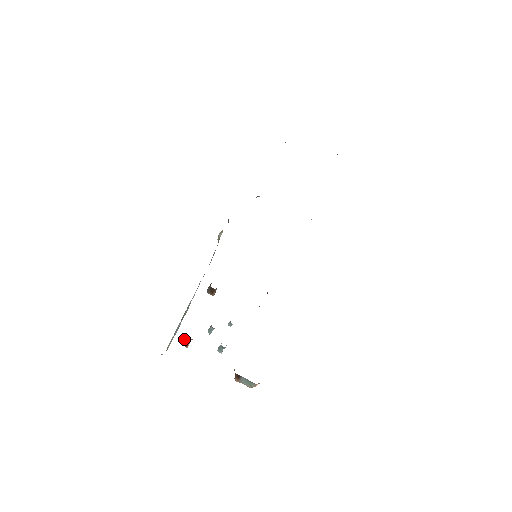
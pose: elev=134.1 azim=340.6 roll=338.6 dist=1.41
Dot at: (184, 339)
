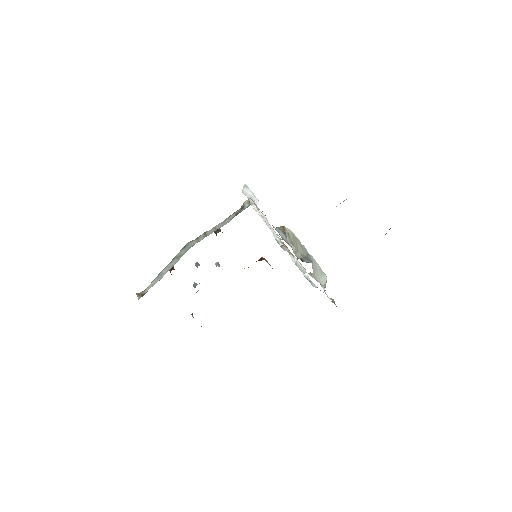
Dot at: (170, 270)
